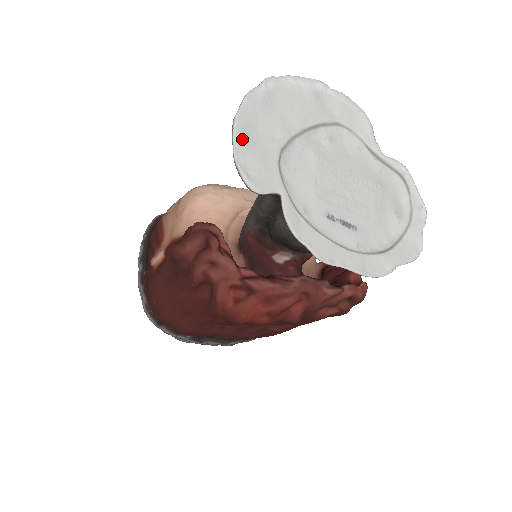
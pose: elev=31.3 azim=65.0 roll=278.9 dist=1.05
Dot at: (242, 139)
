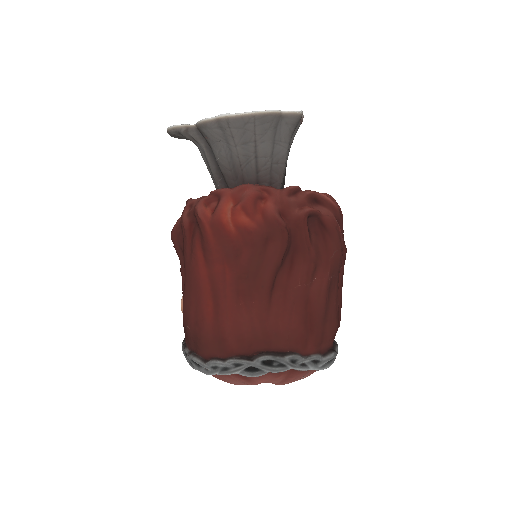
Dot at: occluded
